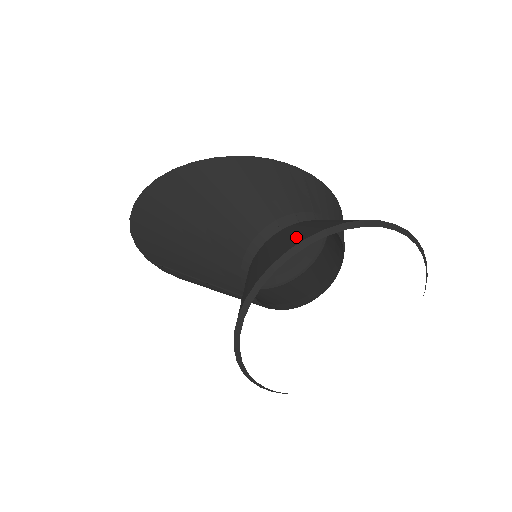
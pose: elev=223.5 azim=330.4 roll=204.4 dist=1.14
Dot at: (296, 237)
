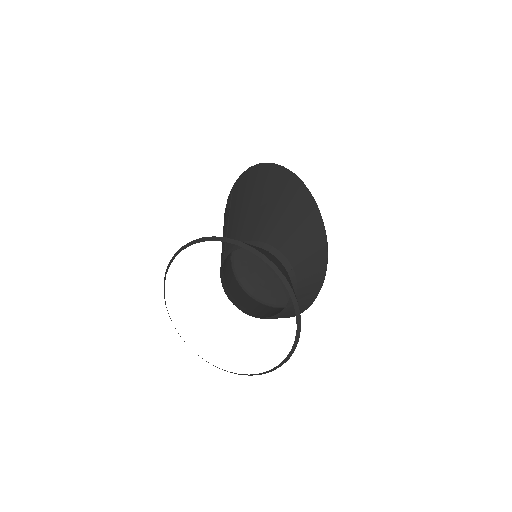
Dot at: (275, 262)
